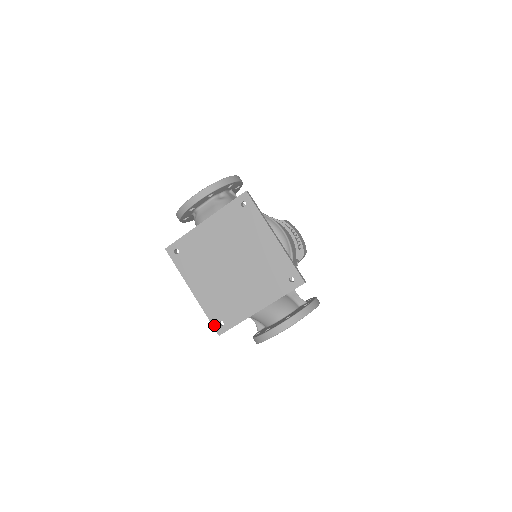
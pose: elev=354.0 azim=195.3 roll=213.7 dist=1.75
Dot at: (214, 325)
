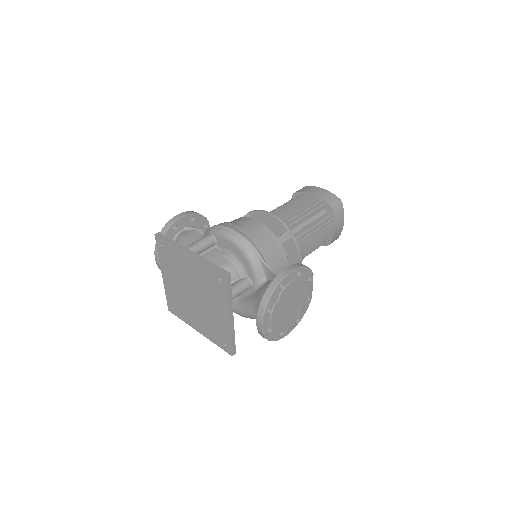
Dot at: (224, 350)
